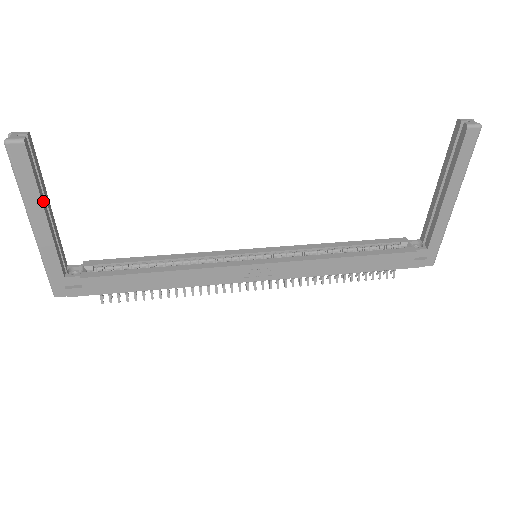
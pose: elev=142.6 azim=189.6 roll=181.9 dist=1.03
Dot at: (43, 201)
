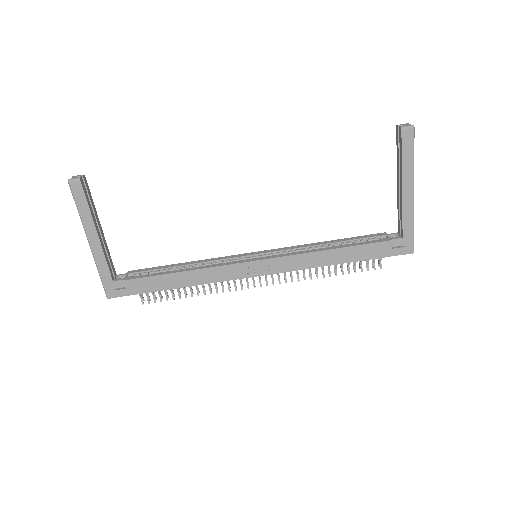
Dot at: (95, 222)
